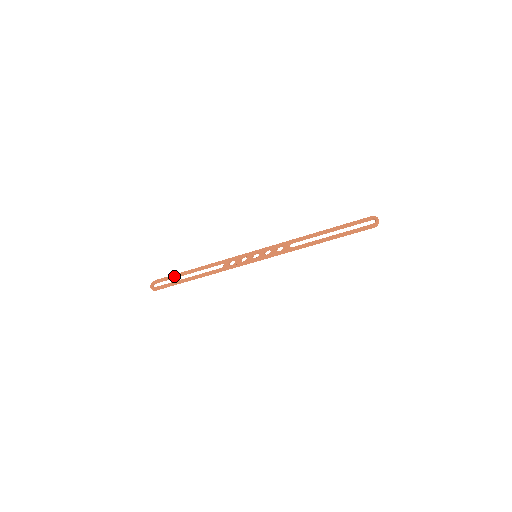
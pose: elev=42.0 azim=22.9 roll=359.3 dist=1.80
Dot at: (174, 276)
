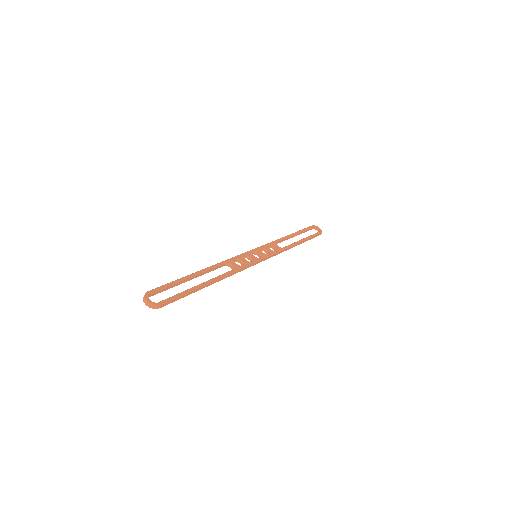
Dot at: (176, 283)
